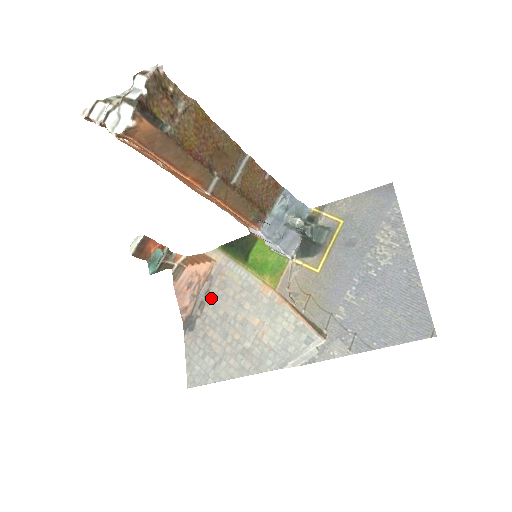
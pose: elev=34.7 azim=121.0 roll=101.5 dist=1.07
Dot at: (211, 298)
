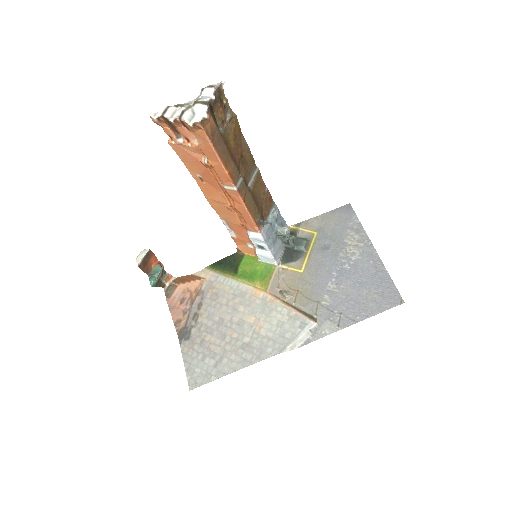
Dot at: (204, 309)
